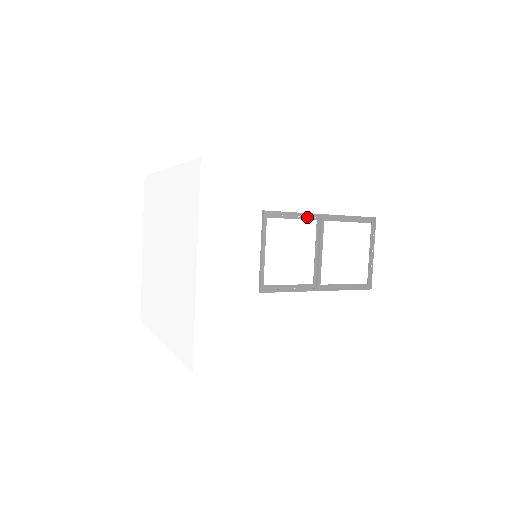
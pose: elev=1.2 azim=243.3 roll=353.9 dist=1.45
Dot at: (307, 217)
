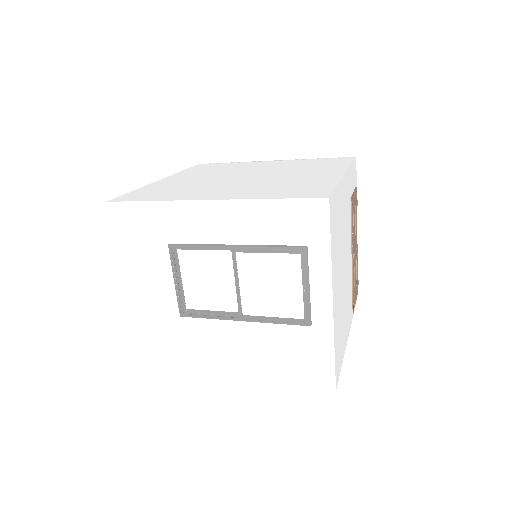
Dot at: (219, 247)
